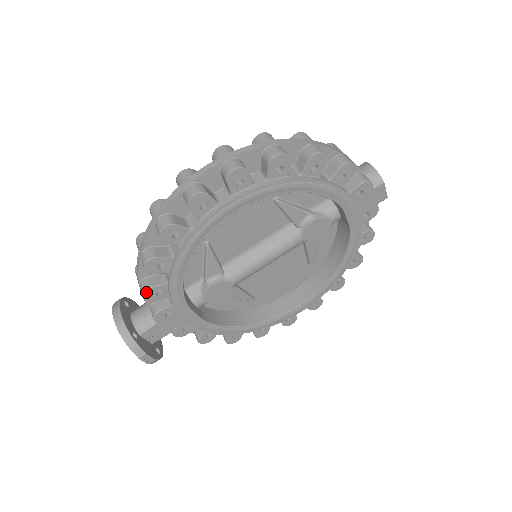
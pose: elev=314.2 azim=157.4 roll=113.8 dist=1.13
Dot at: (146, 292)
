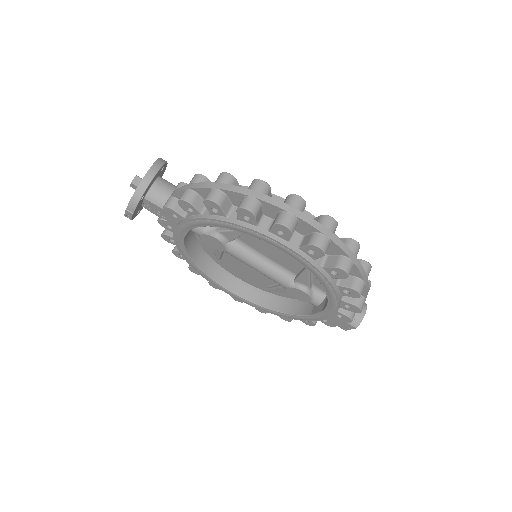
Dot at: (186, 201)
